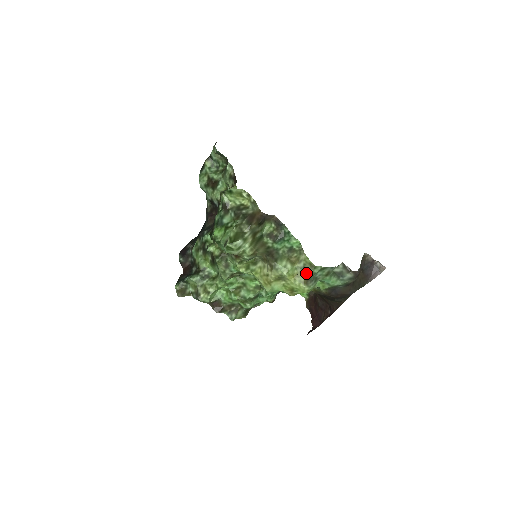
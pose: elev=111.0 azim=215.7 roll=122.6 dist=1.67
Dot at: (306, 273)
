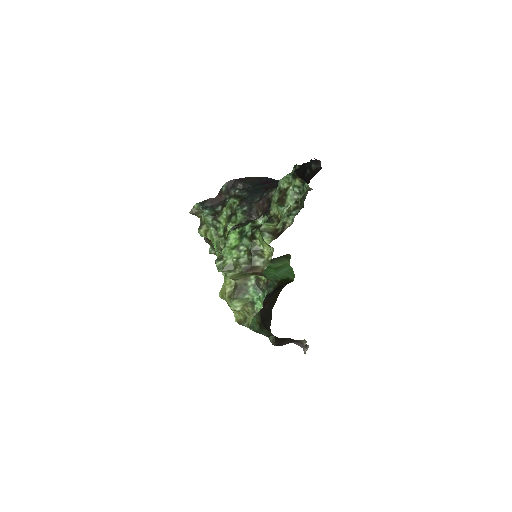
Dot at: (244, 320)
